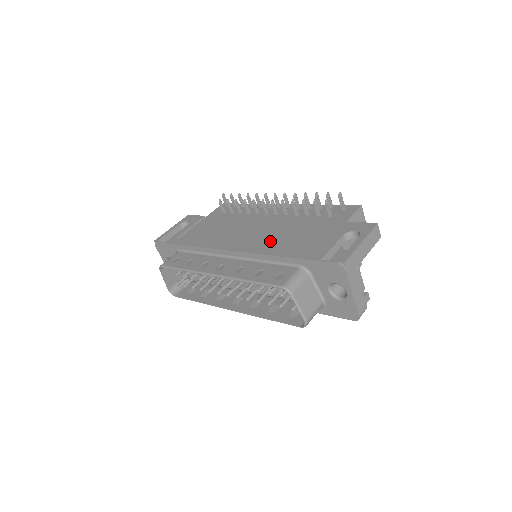
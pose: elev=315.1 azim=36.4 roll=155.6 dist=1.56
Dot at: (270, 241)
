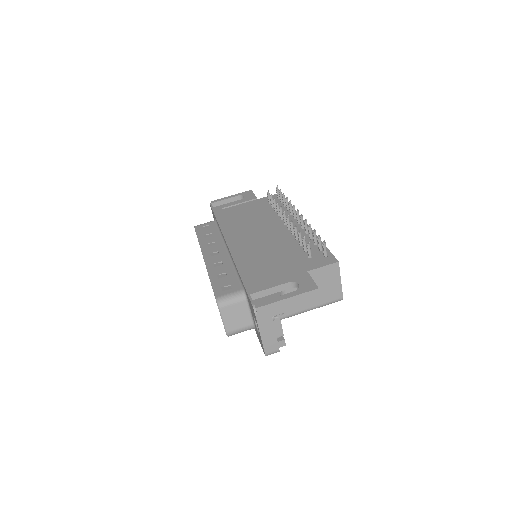
Dot at: (254, 253)
